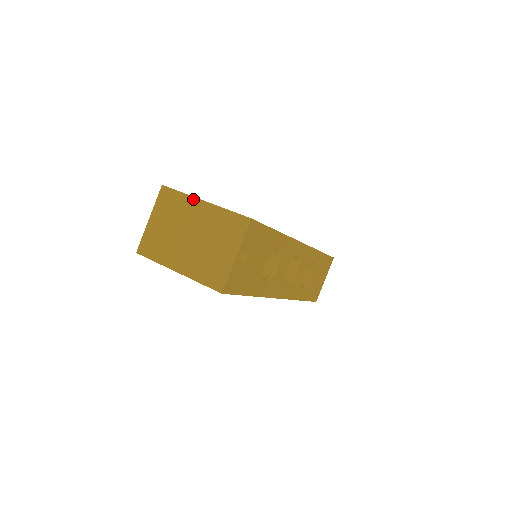
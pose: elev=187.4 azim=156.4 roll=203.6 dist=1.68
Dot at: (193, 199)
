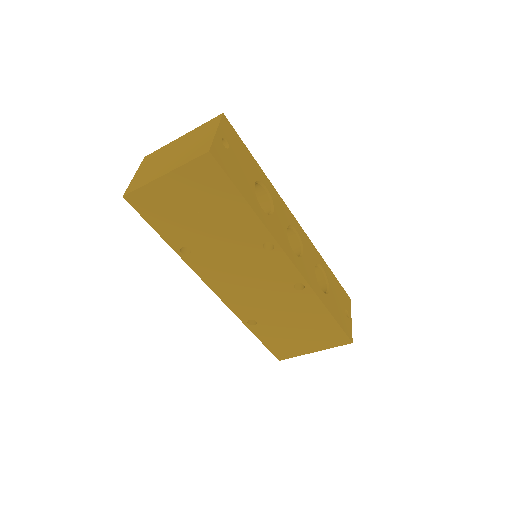
Dot at: (172, 142)
